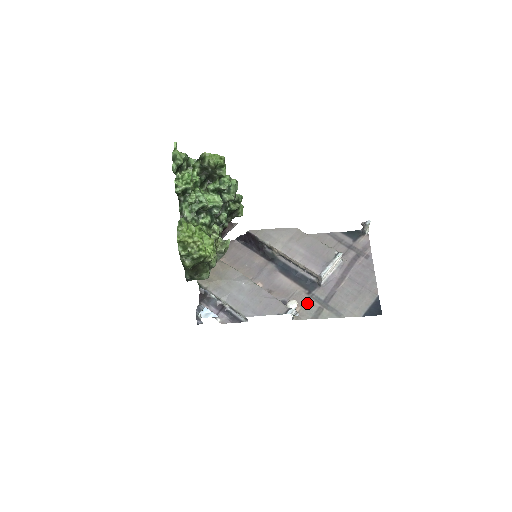
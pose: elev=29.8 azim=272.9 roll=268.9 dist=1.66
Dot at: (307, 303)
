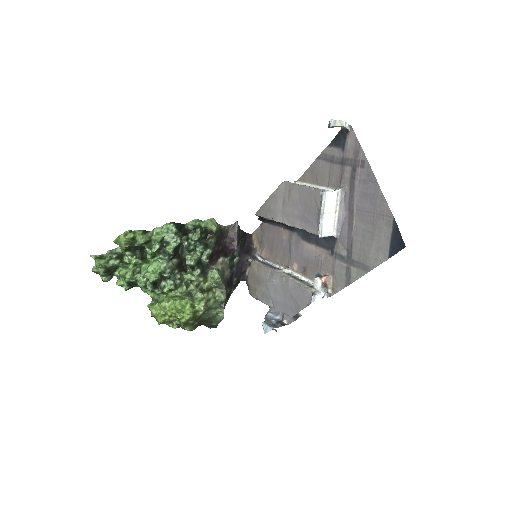
Dot at: (335, 268)
